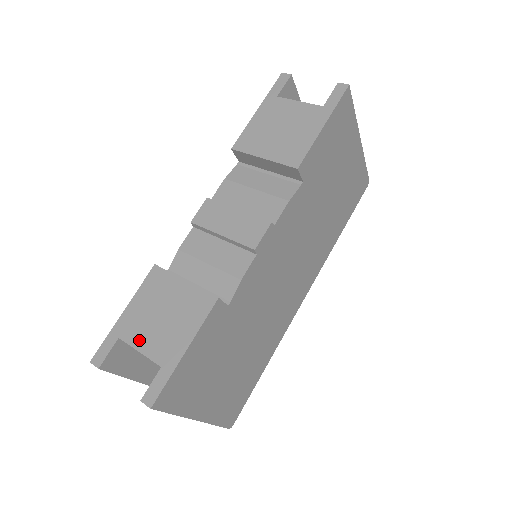
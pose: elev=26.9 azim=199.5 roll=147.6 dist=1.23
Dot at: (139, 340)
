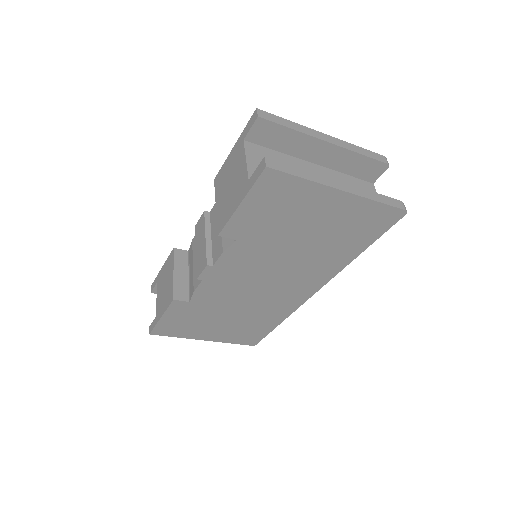
Dot at: (158, 292)
